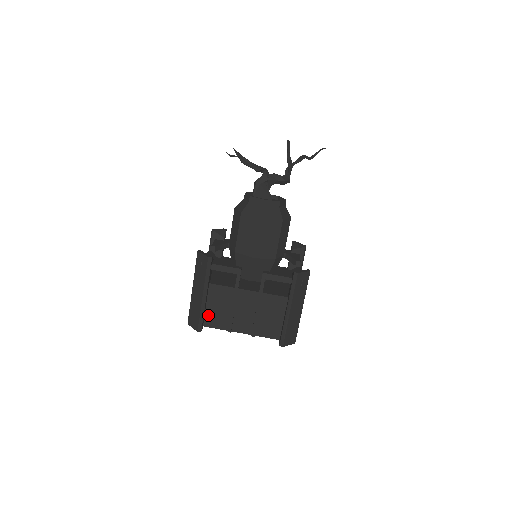
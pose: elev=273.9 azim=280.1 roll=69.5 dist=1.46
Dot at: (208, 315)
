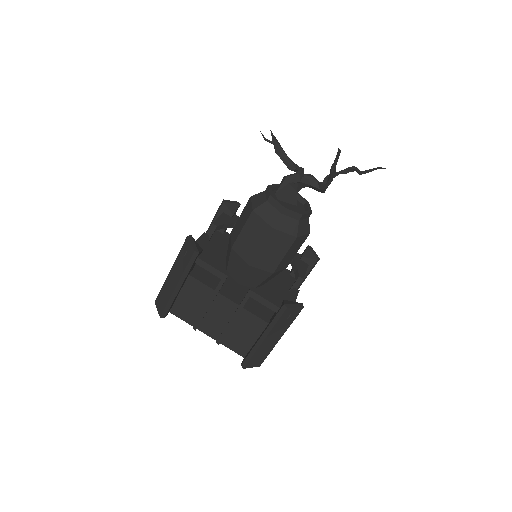
Dot at: (178, 304)
